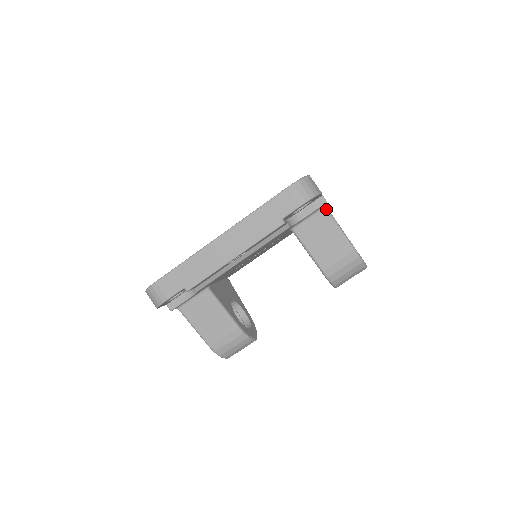
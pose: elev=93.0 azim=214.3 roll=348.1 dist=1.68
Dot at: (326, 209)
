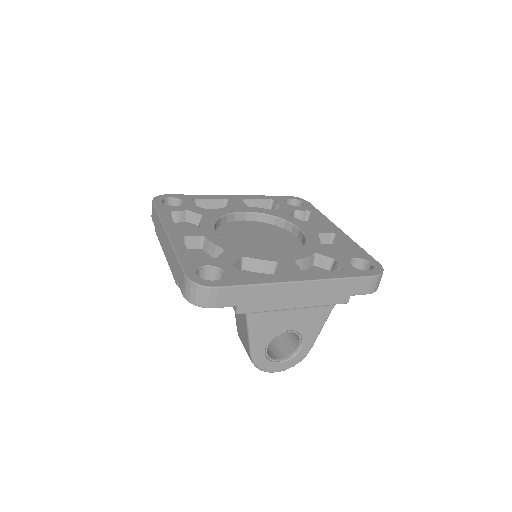
Dot at: (246, 314)
